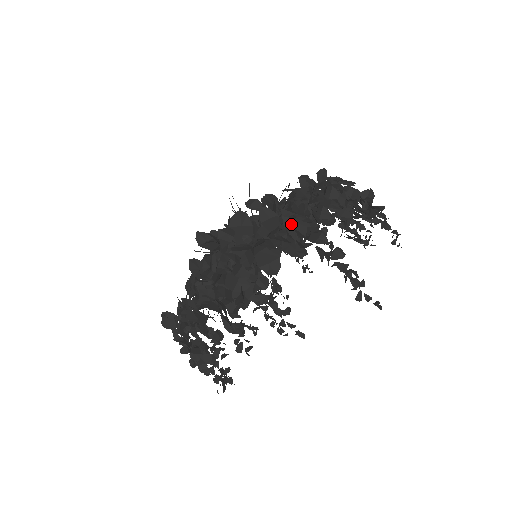
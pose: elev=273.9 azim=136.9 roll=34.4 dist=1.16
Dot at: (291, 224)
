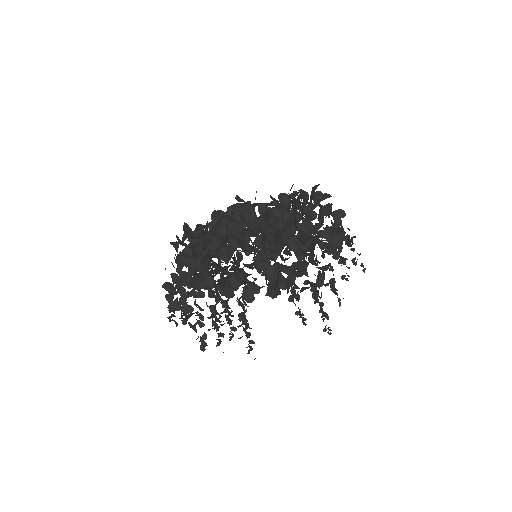
Dot at: occluded
